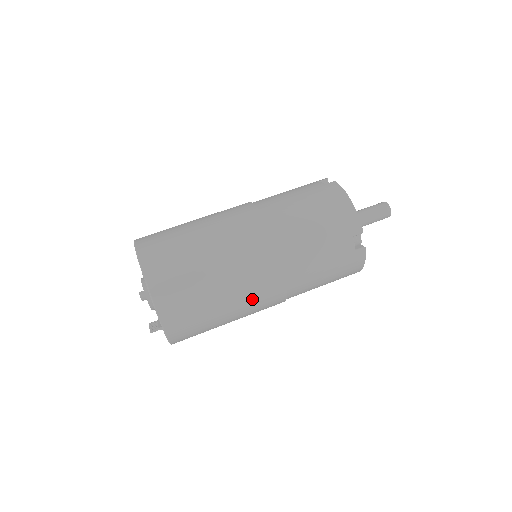
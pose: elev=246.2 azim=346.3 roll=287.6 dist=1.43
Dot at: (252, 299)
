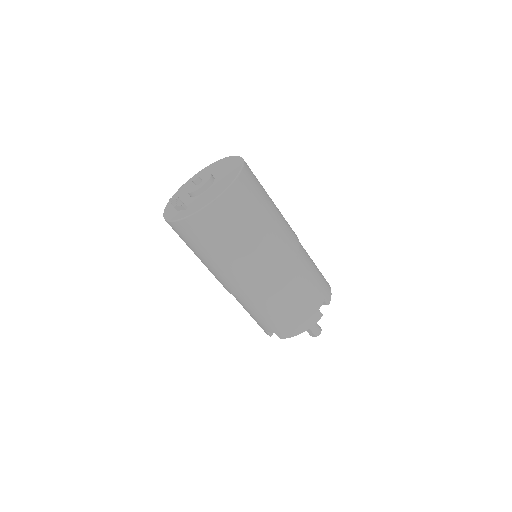
Dot at: (266, 253)
